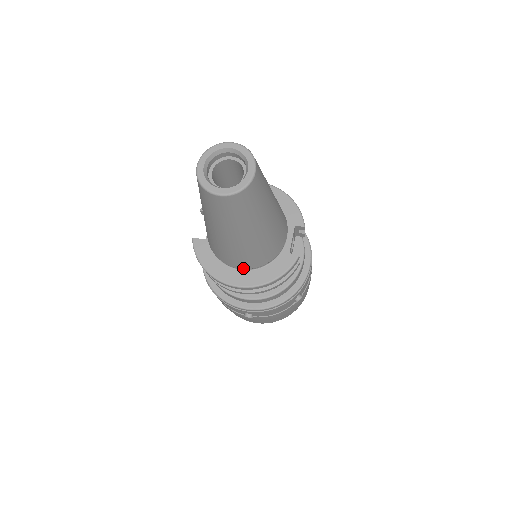
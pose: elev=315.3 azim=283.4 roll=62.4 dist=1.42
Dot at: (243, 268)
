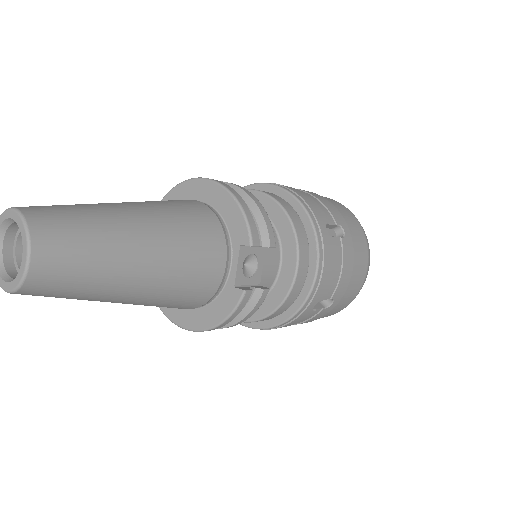
Dot at: occluded
